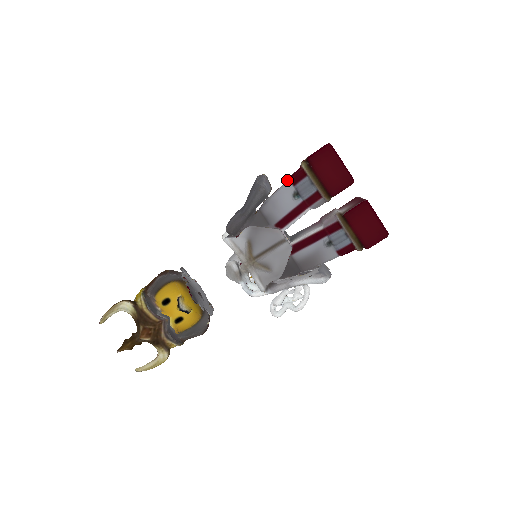
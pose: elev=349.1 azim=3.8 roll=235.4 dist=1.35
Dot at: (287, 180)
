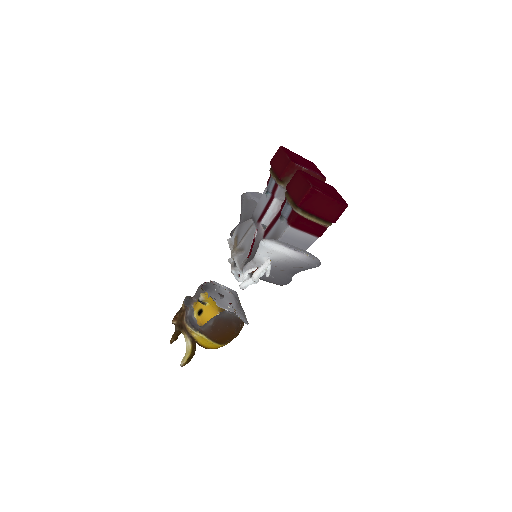
Dot at: occluded
